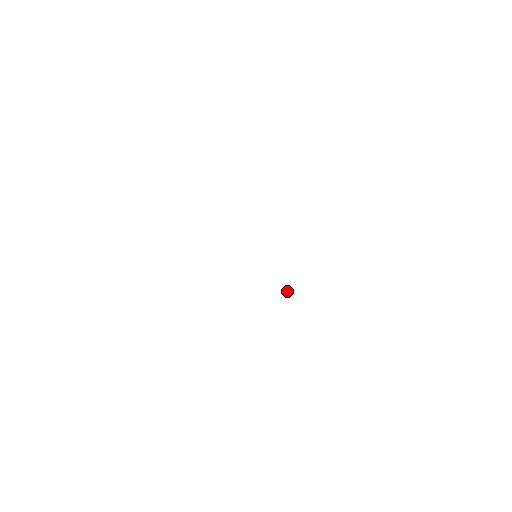
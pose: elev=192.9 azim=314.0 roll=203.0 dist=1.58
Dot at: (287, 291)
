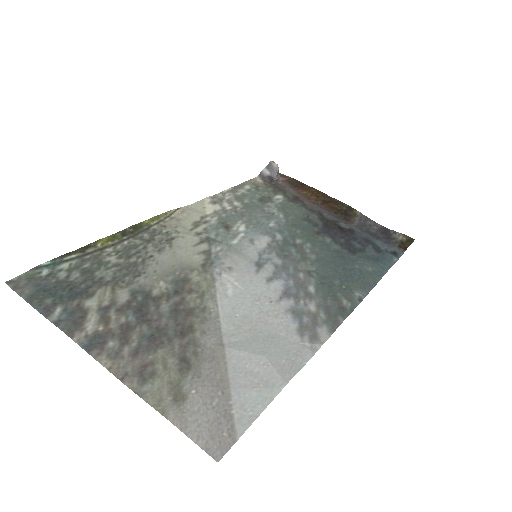
Dot at: (274, 174)
